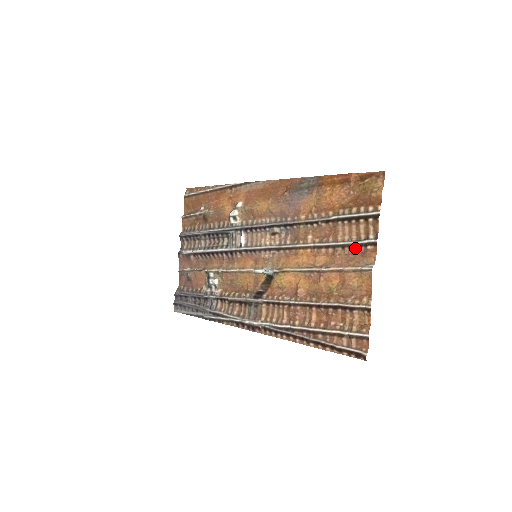
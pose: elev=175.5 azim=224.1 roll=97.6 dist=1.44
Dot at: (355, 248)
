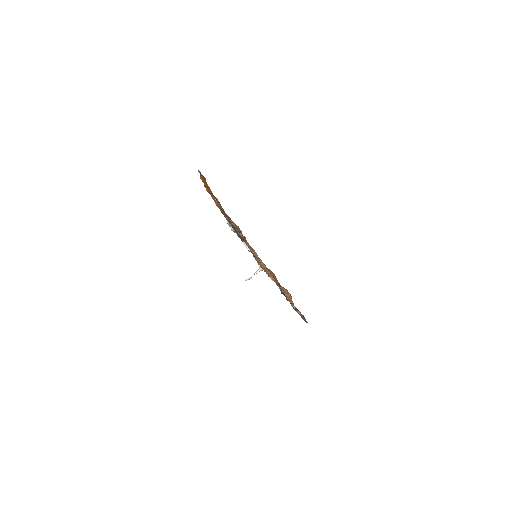
Dot at: occluded
